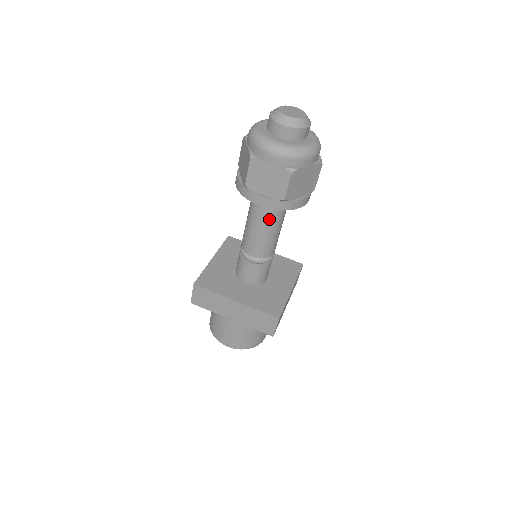
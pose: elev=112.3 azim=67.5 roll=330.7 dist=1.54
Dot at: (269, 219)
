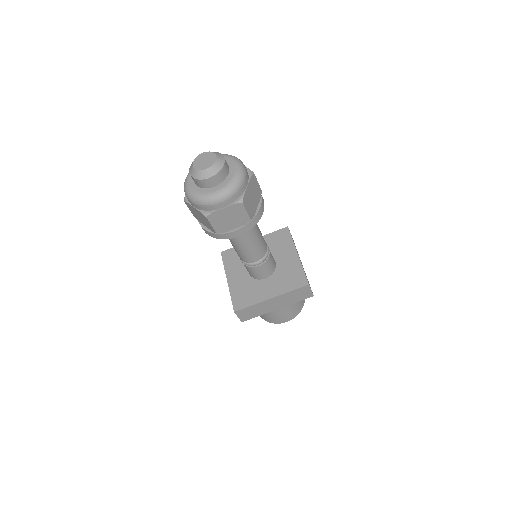
Dot at: (248, 234)
